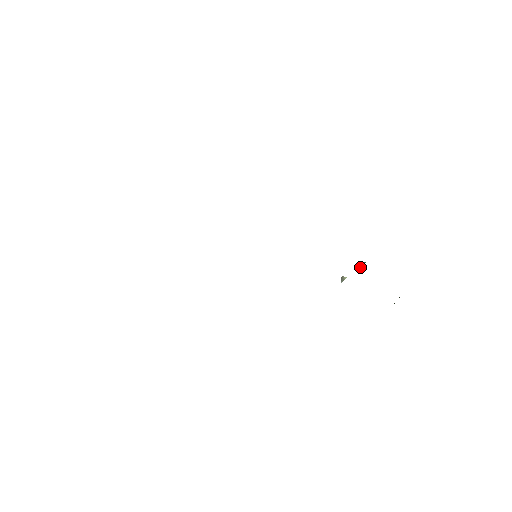
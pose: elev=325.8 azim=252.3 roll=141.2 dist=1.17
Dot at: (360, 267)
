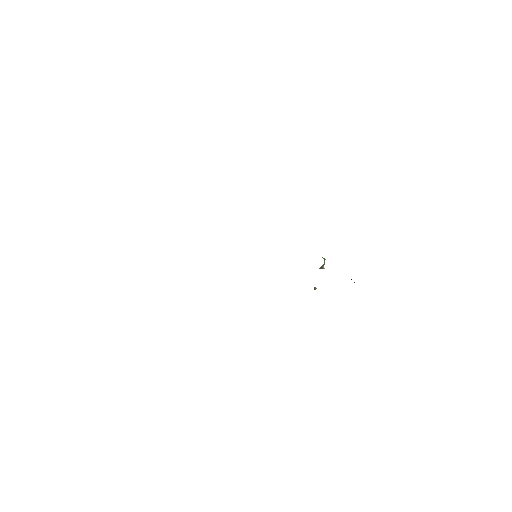
Dot at: (323, 266)
